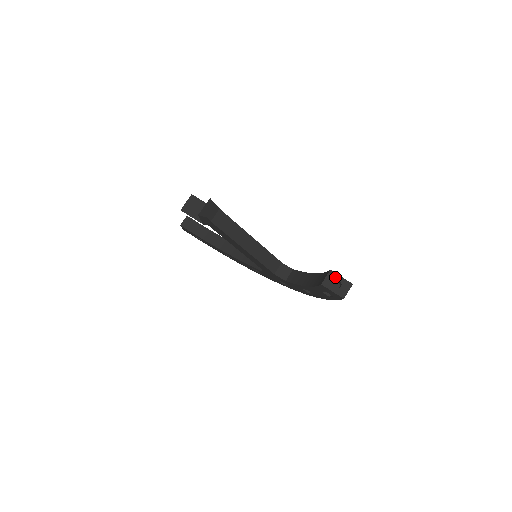
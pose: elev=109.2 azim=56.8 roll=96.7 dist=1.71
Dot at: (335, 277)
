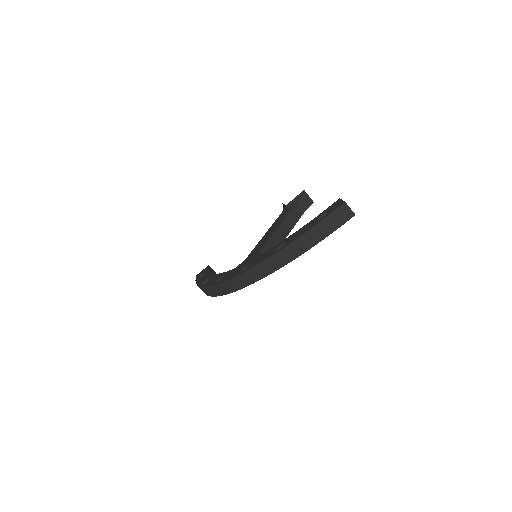
Dot at: occluded
